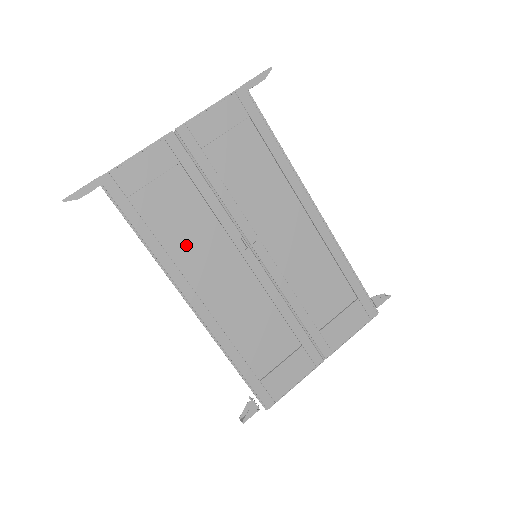
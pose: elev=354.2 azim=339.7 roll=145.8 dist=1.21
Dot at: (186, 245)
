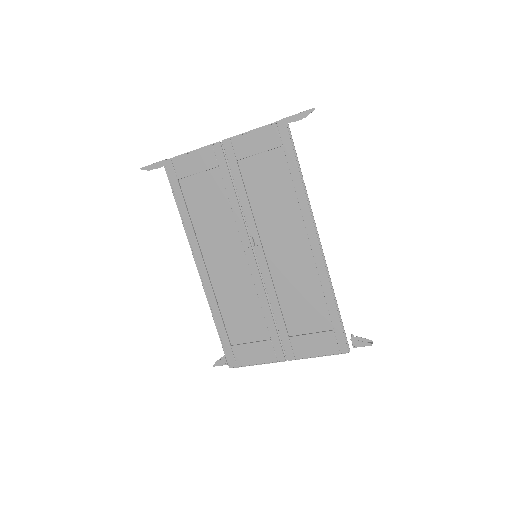
Dot at: (208, 226)
